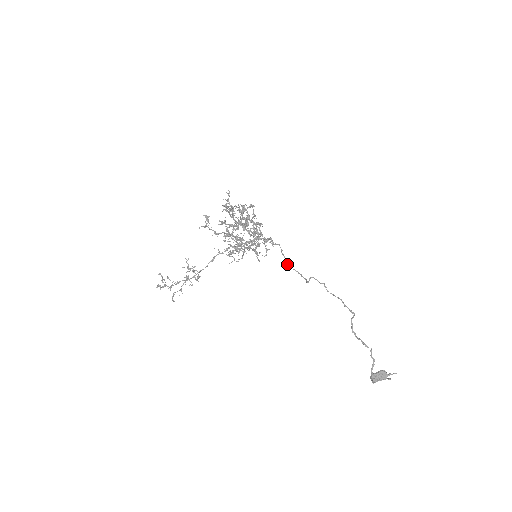
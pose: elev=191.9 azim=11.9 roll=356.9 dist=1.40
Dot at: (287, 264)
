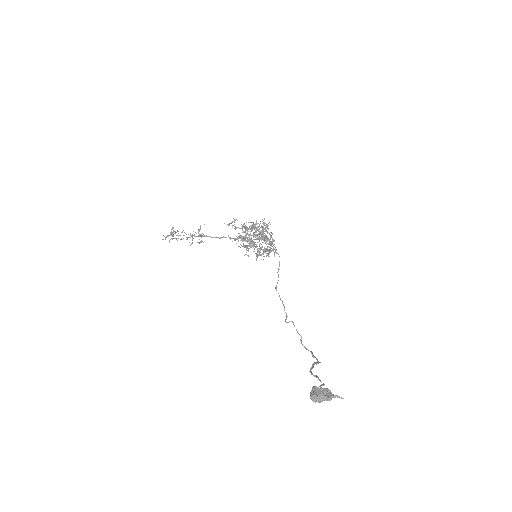
Dot at: occluded
